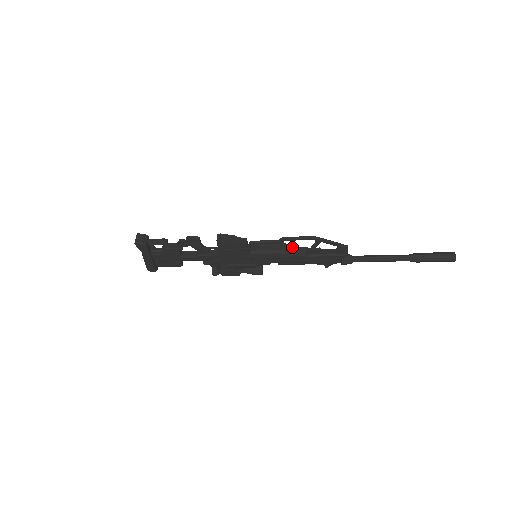
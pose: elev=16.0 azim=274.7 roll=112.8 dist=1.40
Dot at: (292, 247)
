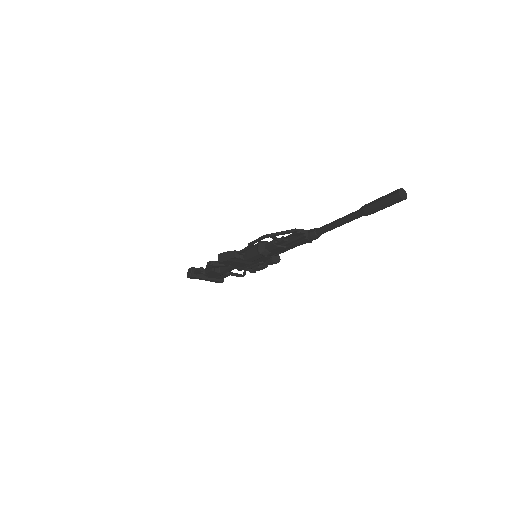
Dot at: (266, 244)
